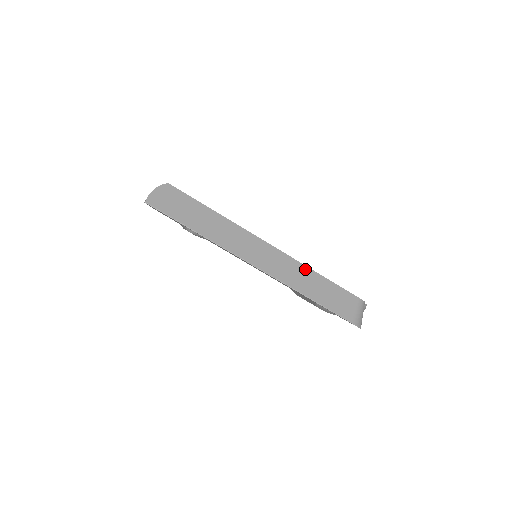
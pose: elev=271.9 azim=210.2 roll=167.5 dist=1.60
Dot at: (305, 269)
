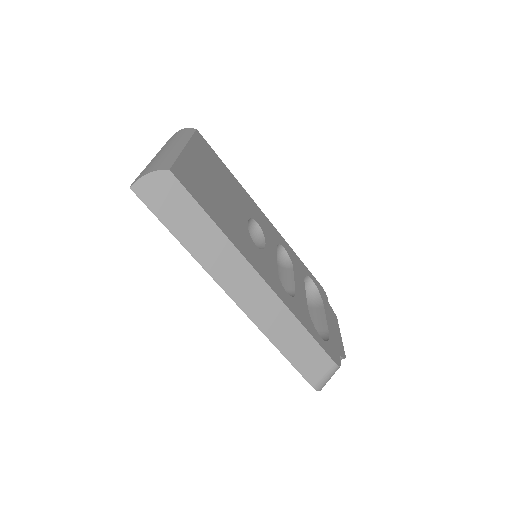
Dot at: (290, 317)
